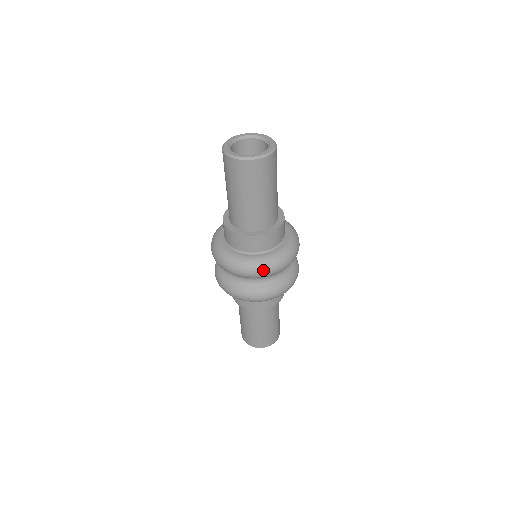
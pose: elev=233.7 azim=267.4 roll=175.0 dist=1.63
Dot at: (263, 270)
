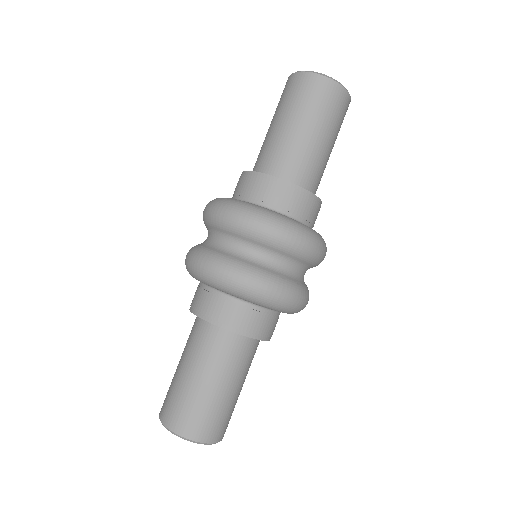
Dot at: (288, 230)
